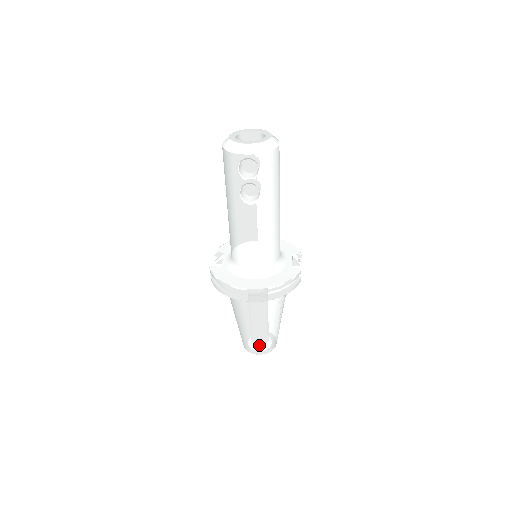
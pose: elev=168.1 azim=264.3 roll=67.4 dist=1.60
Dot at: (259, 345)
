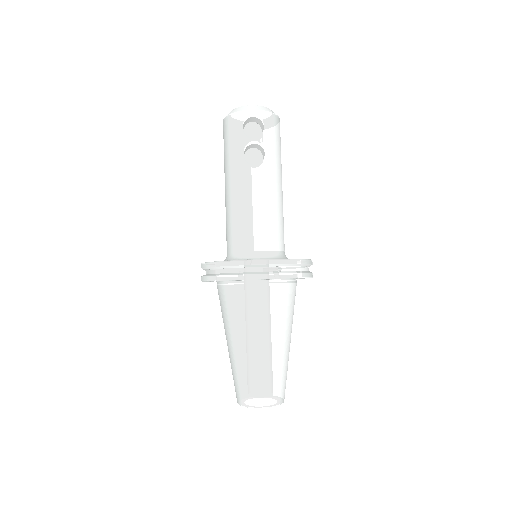
Dot at: (264, 386)
